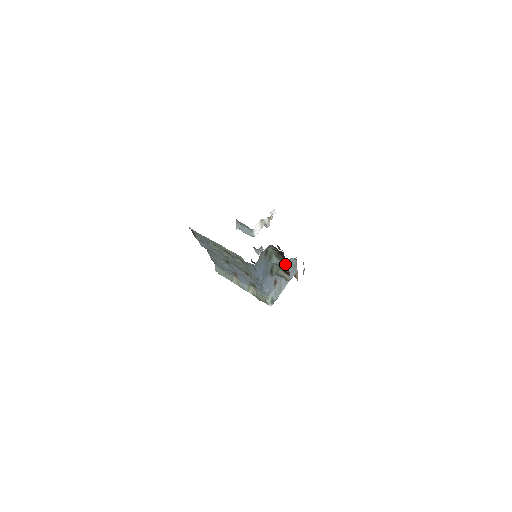
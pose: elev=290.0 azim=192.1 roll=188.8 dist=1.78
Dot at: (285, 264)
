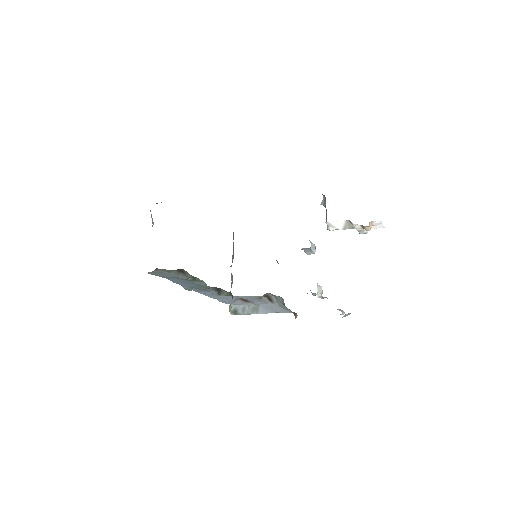
Dot at: occluded
